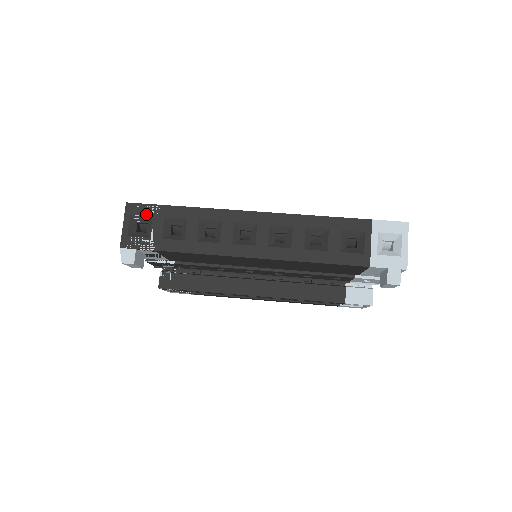
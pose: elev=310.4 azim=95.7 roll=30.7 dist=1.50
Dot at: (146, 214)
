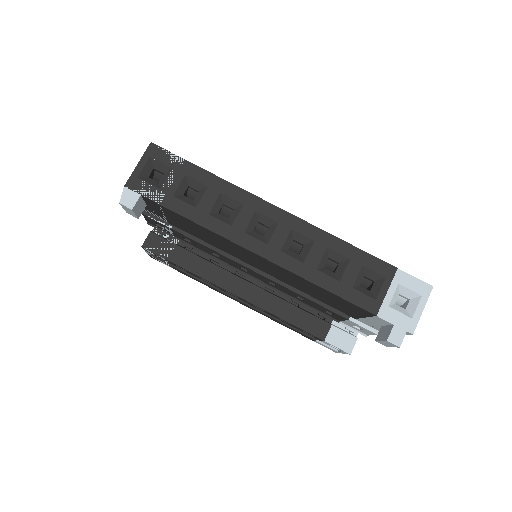
Dot at: (167, 163)
